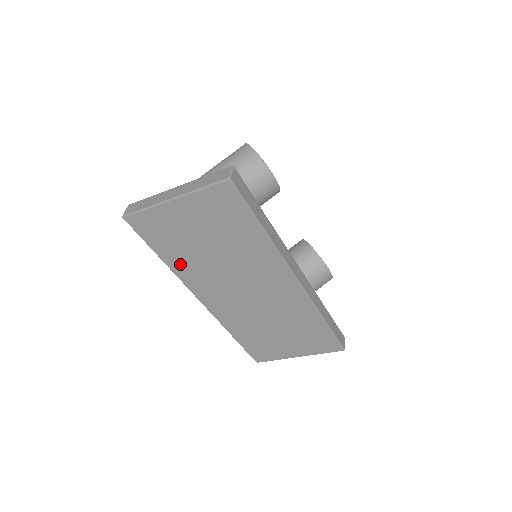
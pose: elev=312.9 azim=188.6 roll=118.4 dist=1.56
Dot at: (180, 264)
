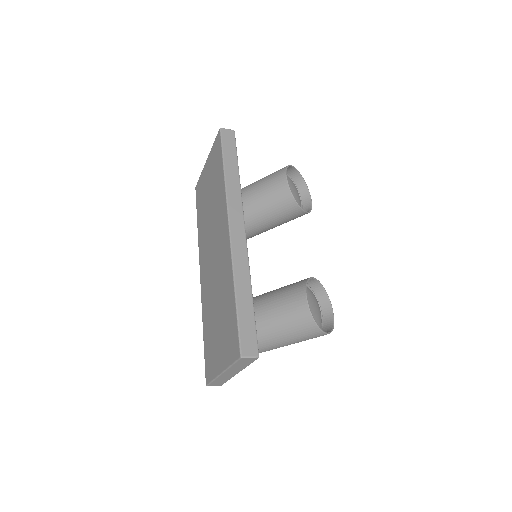
Dot at: (201, 228)
